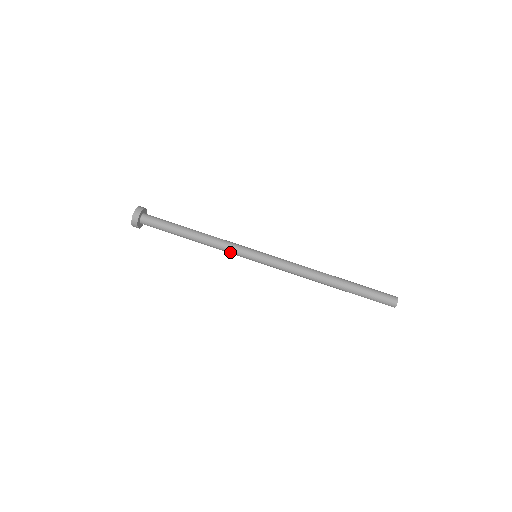
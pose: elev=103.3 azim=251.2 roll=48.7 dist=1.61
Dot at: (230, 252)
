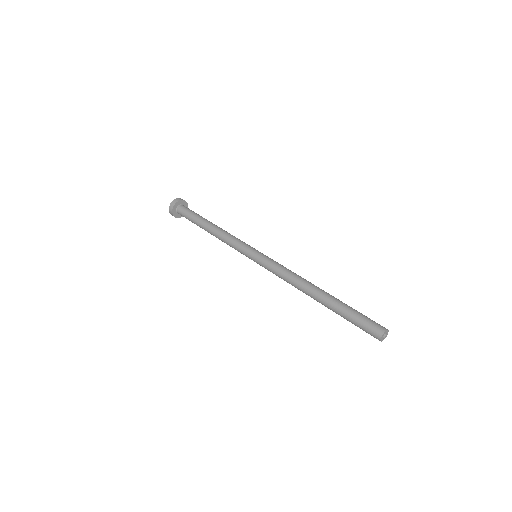
Dot at: (234, 247)
